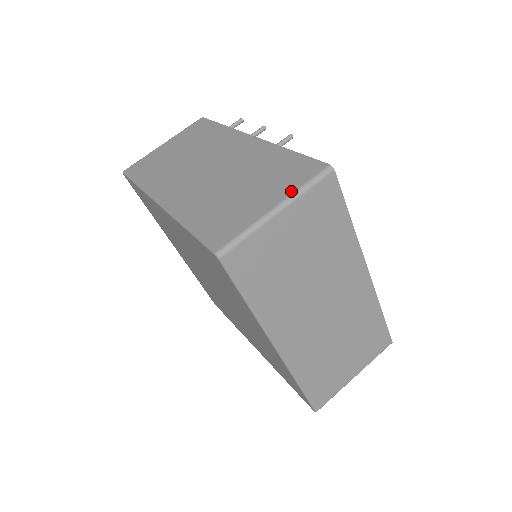
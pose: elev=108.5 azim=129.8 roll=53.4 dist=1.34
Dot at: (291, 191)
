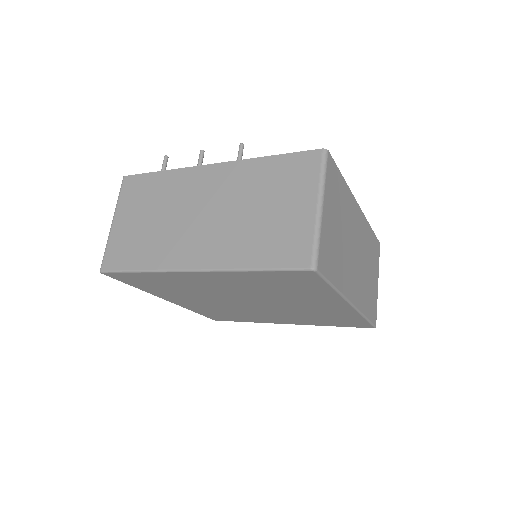
Dot at: (316, 186)
